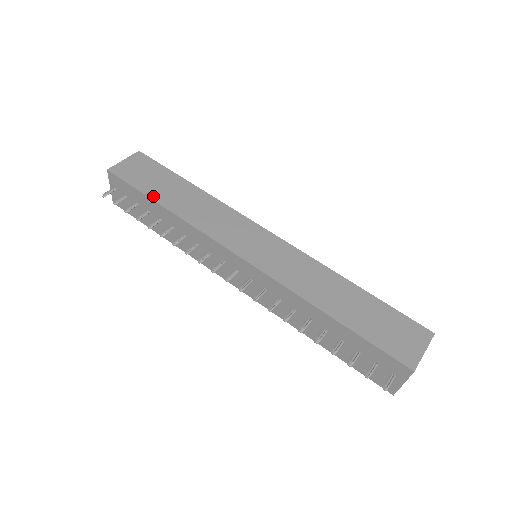
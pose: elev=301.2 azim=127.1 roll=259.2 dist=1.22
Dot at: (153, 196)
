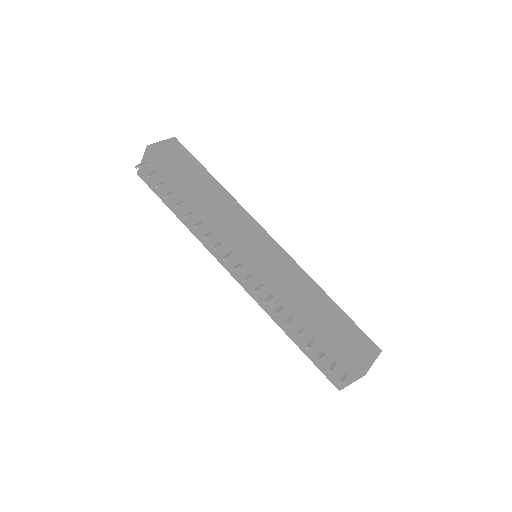
Dot at: (185, 182)
